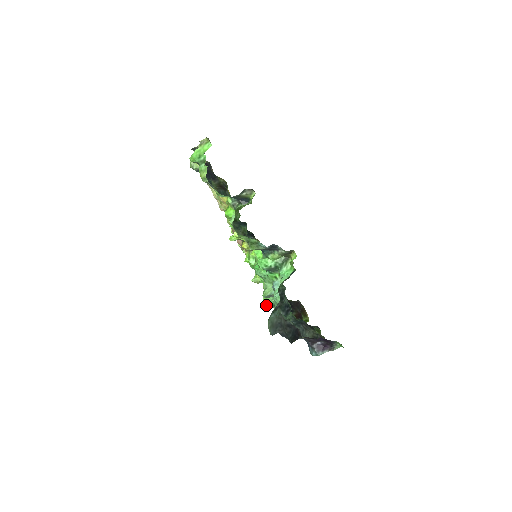
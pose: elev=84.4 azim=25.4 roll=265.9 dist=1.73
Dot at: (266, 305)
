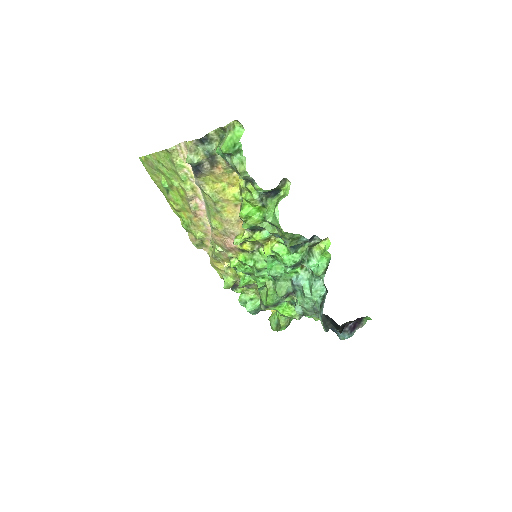
Dot at: (263, 308)
